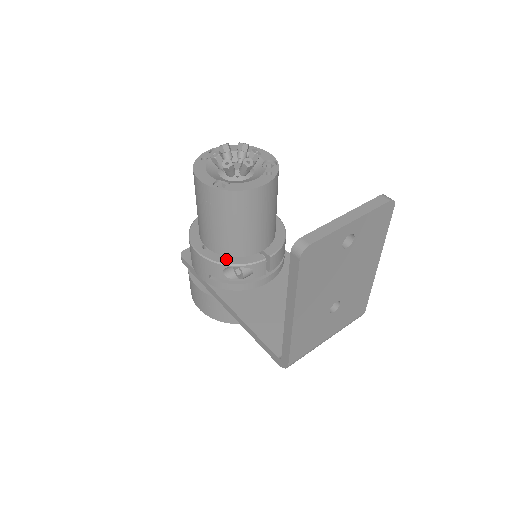
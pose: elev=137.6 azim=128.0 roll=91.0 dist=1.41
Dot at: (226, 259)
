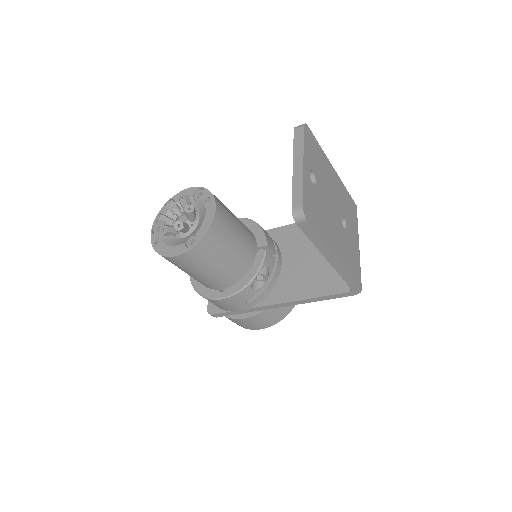
Dot at: (245, 280)
